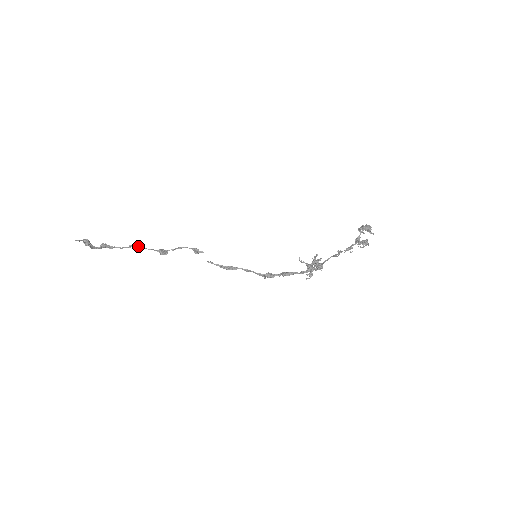
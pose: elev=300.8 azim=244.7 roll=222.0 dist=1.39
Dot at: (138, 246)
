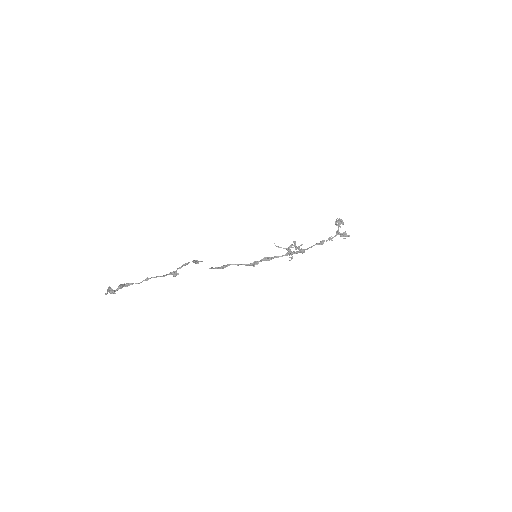
Dot at: (155, 277)
